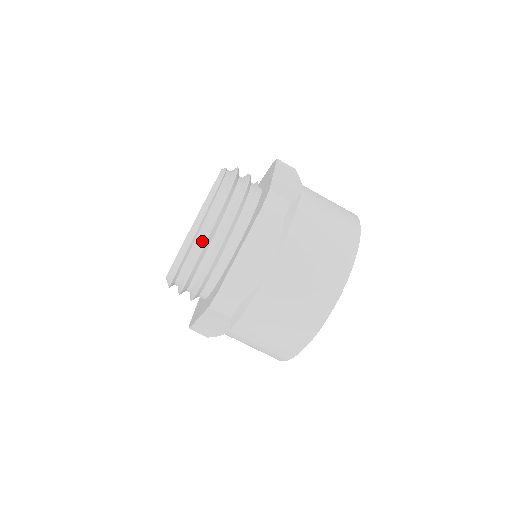
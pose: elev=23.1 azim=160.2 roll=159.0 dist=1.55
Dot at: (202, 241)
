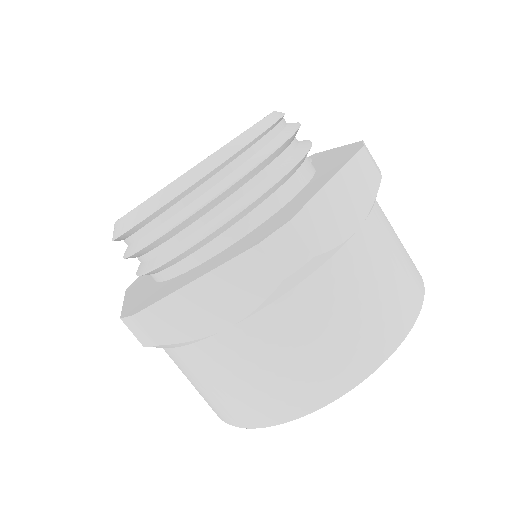
Dot at: (262, 152)
